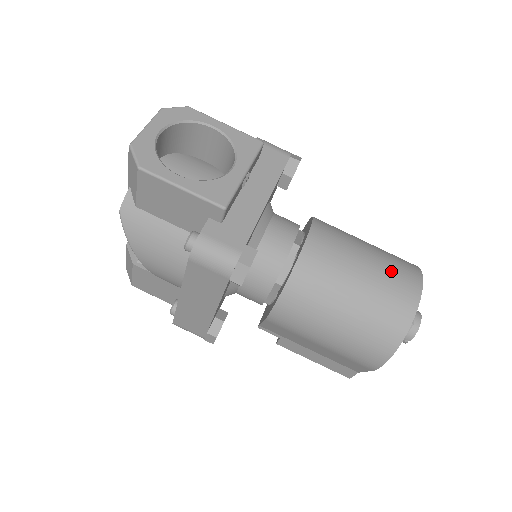
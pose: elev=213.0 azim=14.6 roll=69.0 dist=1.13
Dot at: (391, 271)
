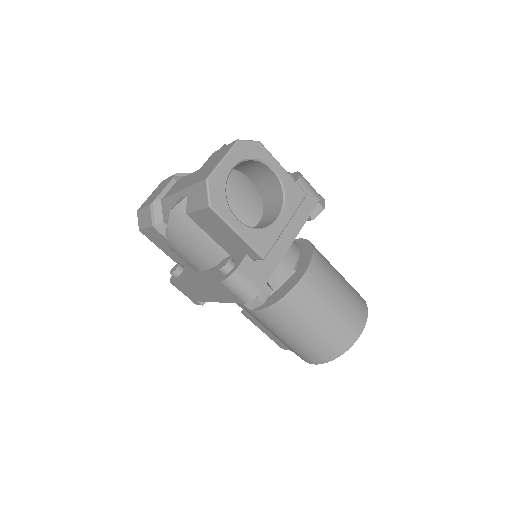
Dot at: (350, 311)
